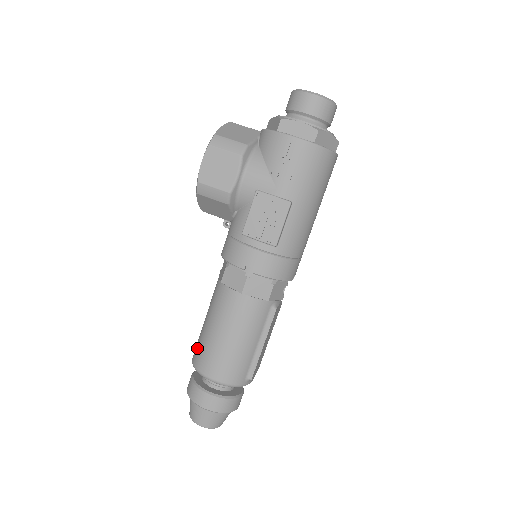
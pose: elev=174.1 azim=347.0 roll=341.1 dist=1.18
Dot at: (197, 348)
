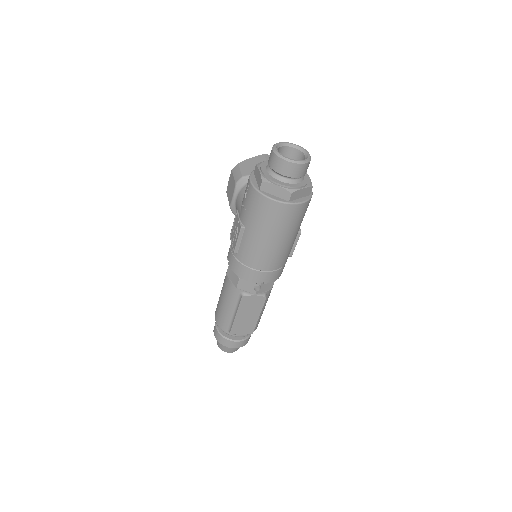
Dot at: occluded
